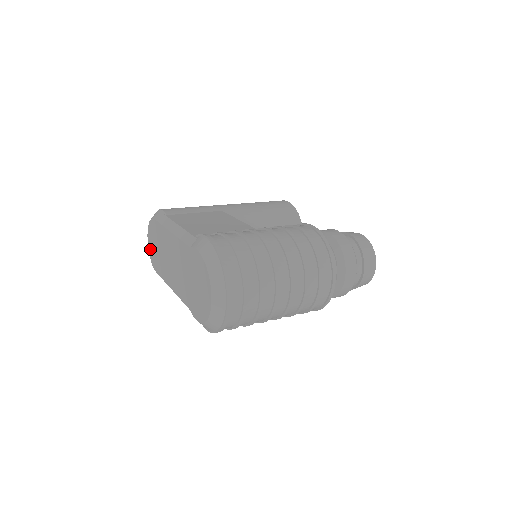
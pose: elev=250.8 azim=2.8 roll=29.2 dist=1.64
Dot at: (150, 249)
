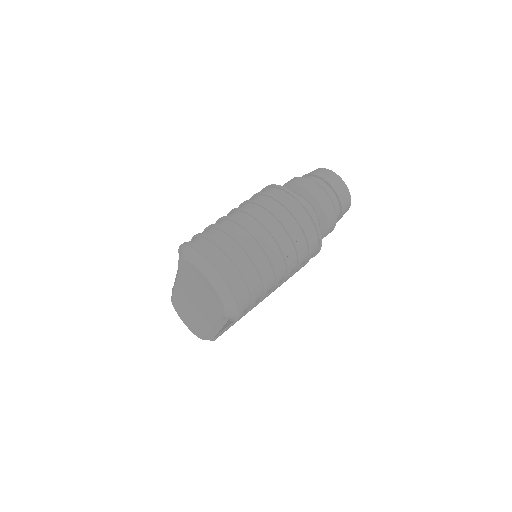
Dot at: (190, 329)
